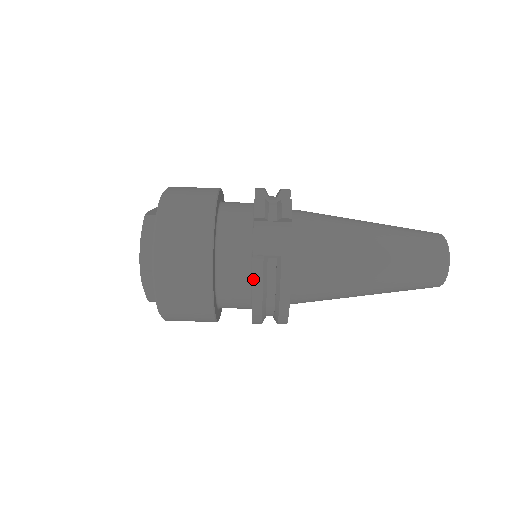
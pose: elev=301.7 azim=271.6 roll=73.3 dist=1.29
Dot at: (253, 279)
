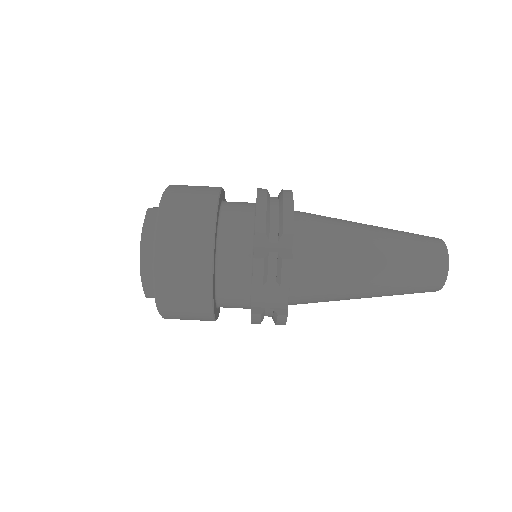
Dot at: (251, 322)
